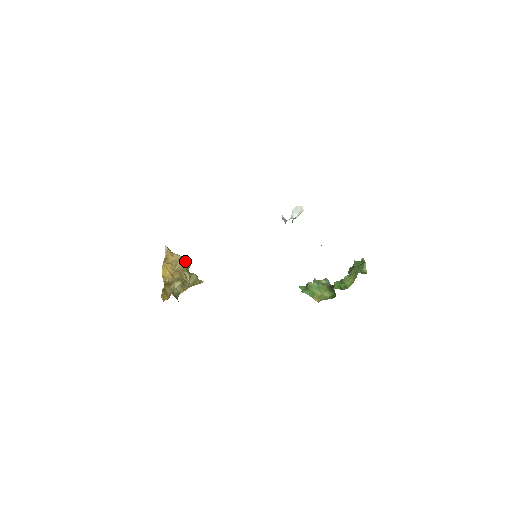
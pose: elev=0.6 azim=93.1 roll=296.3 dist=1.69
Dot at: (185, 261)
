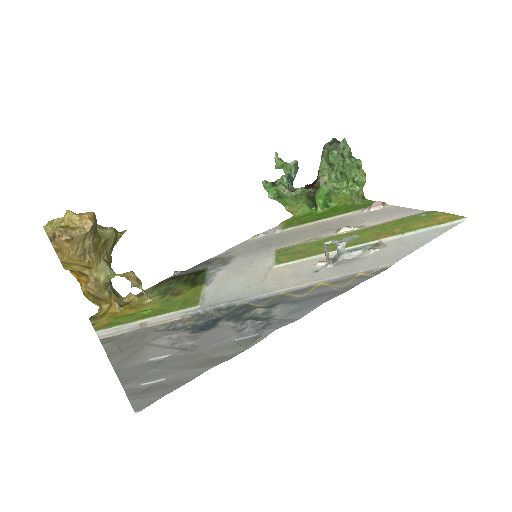
Dot at: (92, 232)
